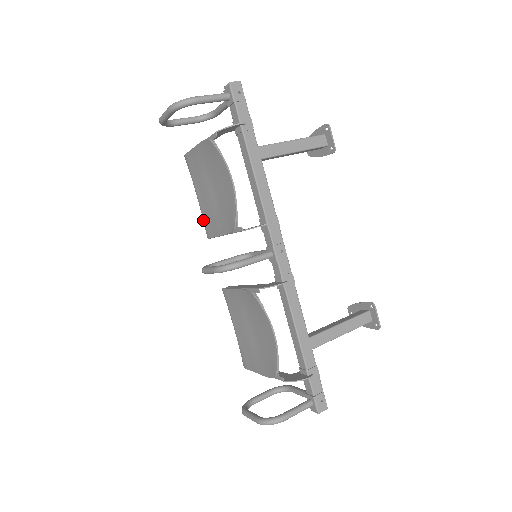
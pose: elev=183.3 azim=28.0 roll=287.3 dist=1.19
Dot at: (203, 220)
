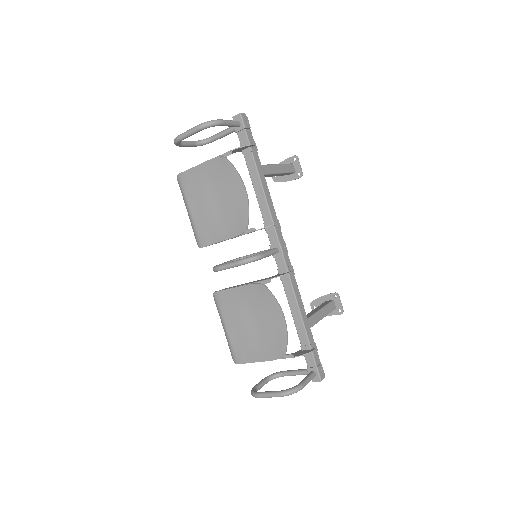
Dot at: (195, 231)
